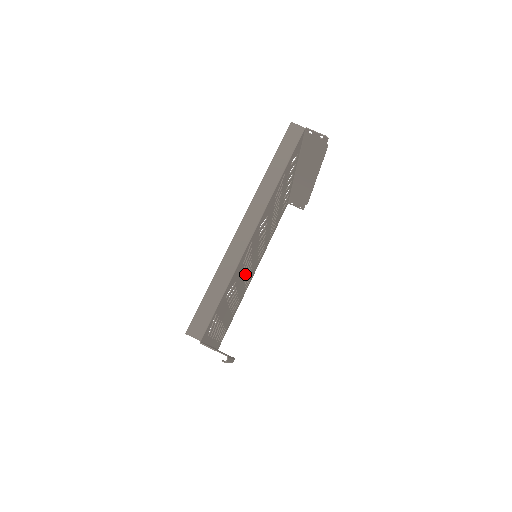
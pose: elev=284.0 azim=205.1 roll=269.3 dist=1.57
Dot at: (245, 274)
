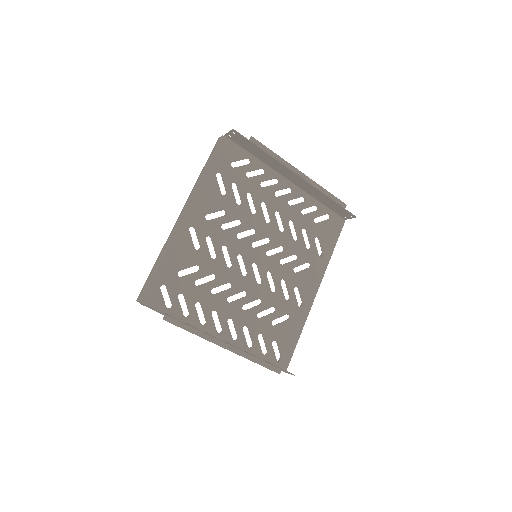
Dot at: (247, 273)
